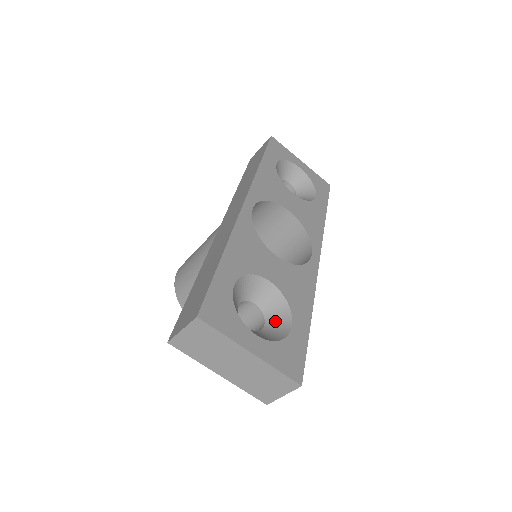
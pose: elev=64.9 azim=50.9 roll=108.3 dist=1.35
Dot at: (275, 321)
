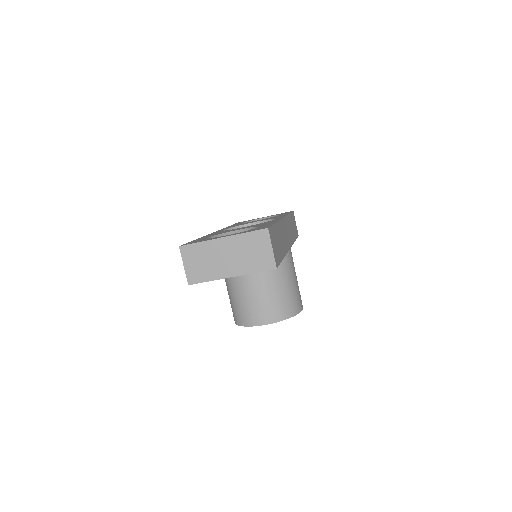
Dot at: occluded
